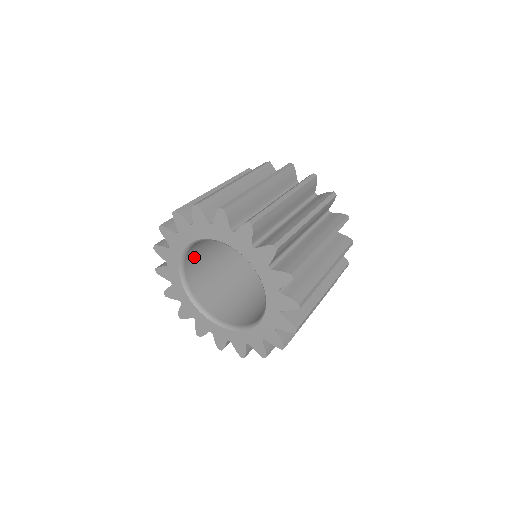
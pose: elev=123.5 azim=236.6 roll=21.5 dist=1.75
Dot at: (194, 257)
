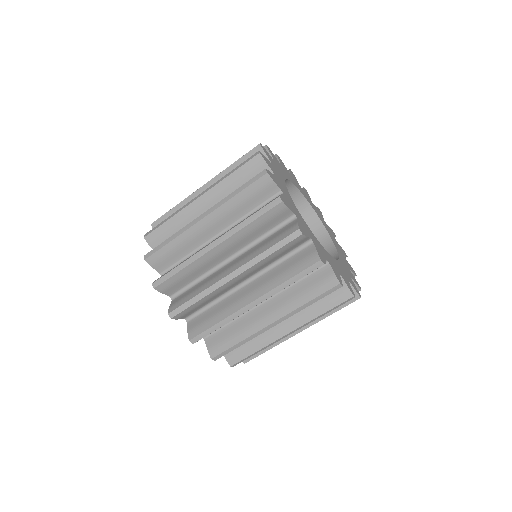
Dot at: occluded
